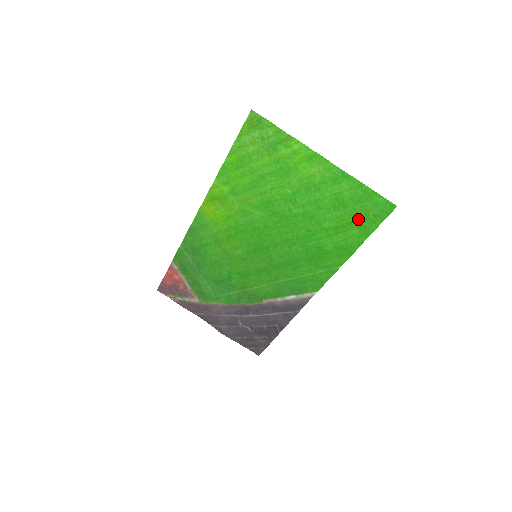
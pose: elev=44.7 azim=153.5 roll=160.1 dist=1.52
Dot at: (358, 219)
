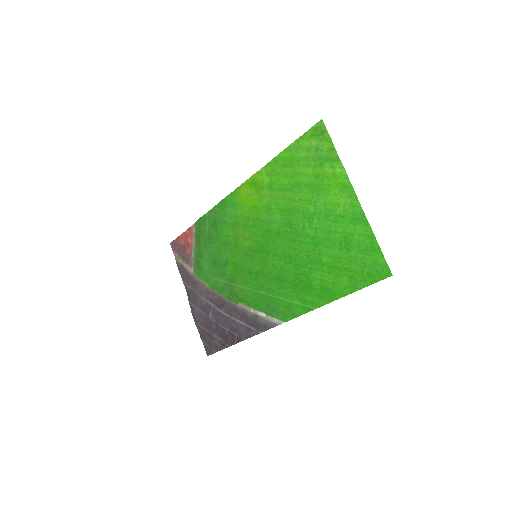
Dot at: (353, 269)
